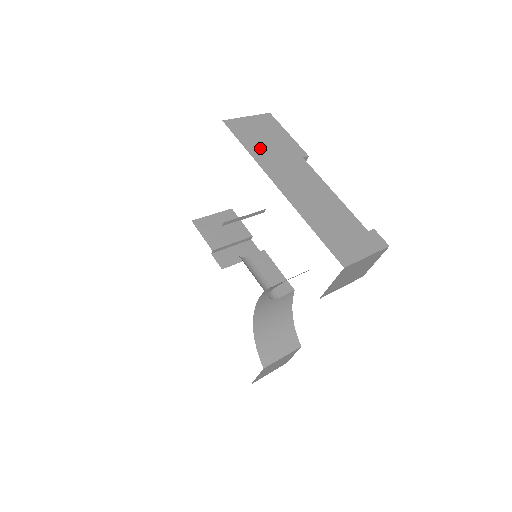
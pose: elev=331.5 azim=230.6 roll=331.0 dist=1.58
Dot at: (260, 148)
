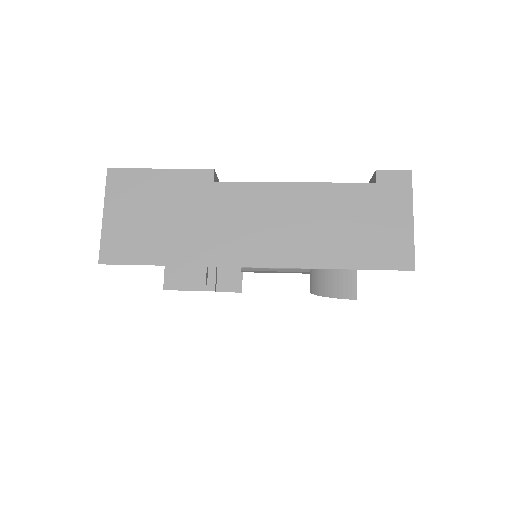
Dot at: (172, 241)
